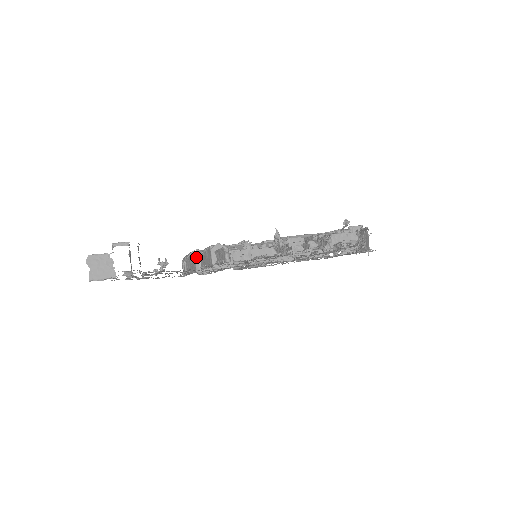
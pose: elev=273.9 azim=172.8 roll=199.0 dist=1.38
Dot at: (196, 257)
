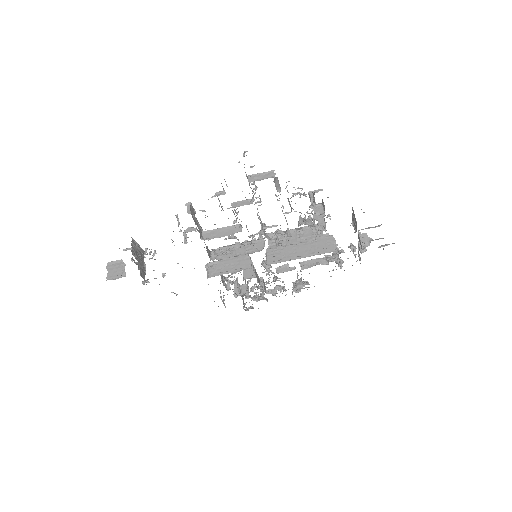
Dot at: occluded
